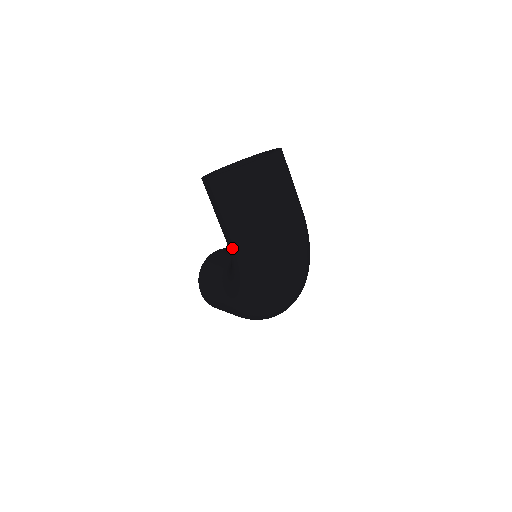
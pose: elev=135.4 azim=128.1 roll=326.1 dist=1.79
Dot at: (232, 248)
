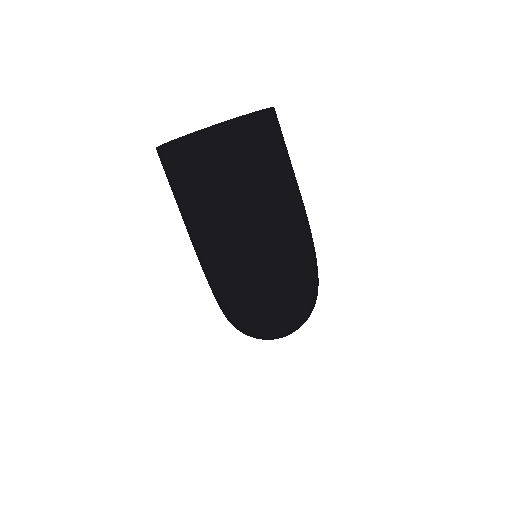
Dot at: occluded
